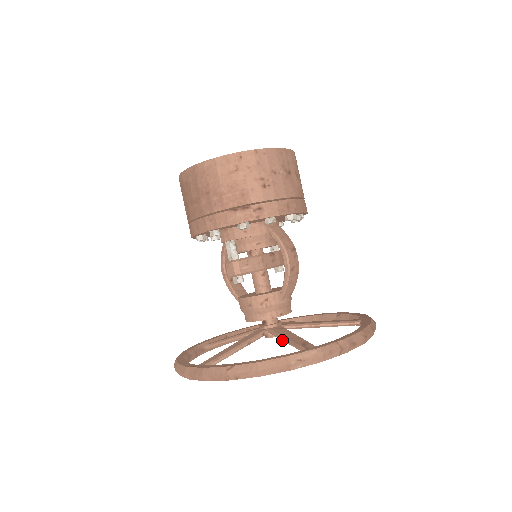
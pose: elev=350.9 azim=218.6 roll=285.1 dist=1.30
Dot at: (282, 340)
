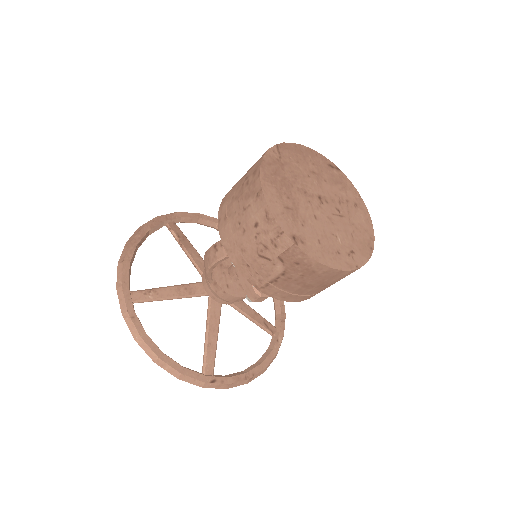
Dot at: occluded
